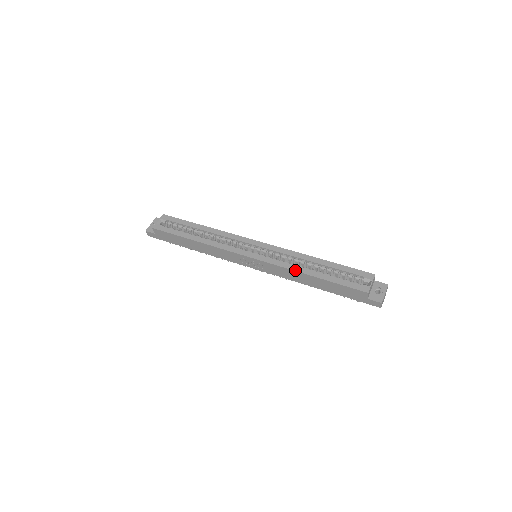
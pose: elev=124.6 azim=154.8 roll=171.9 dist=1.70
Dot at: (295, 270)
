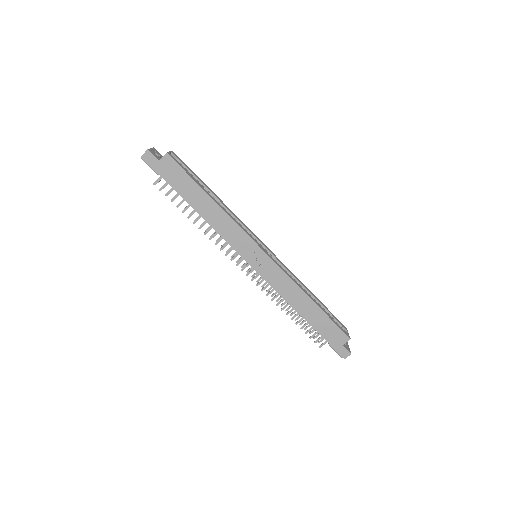
Dot at: (301, 288)
